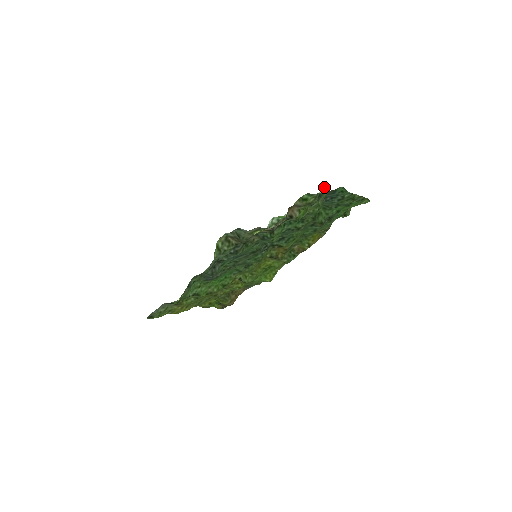
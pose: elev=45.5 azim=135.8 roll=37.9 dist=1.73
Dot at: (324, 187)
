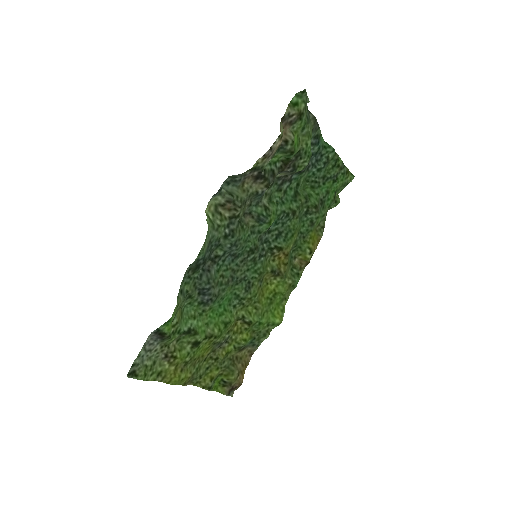
Dot at: (308, 111)
